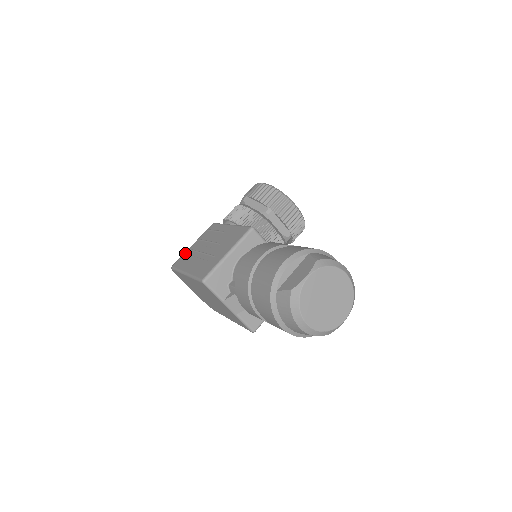
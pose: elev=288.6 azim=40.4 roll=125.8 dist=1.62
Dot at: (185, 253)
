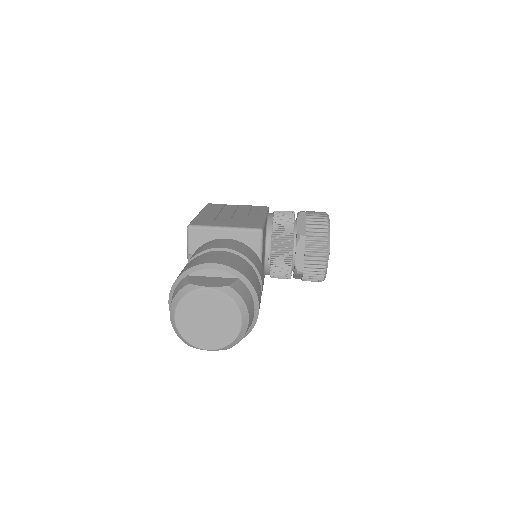
Dot at: (227, 205)
